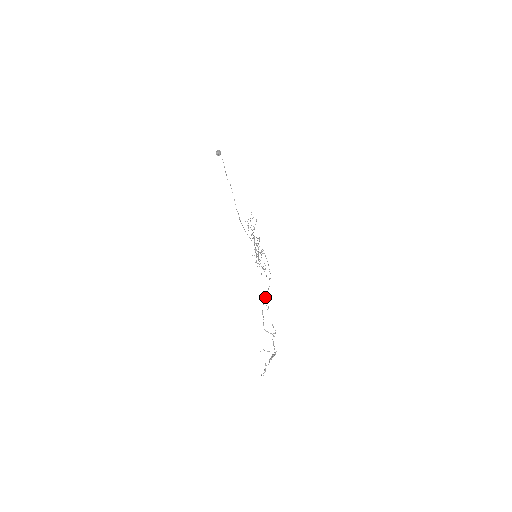
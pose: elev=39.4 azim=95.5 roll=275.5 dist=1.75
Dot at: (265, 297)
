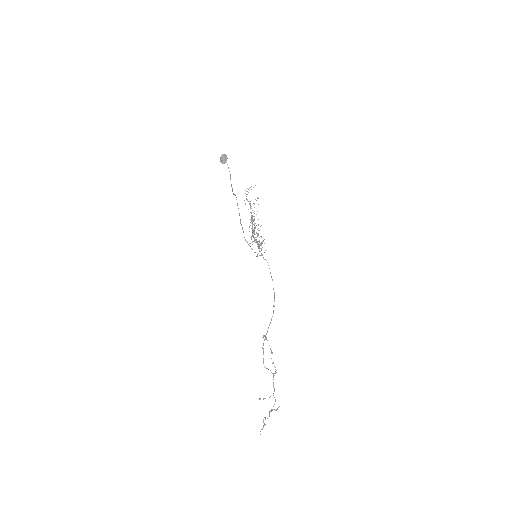
Dot at: (267, 330)
